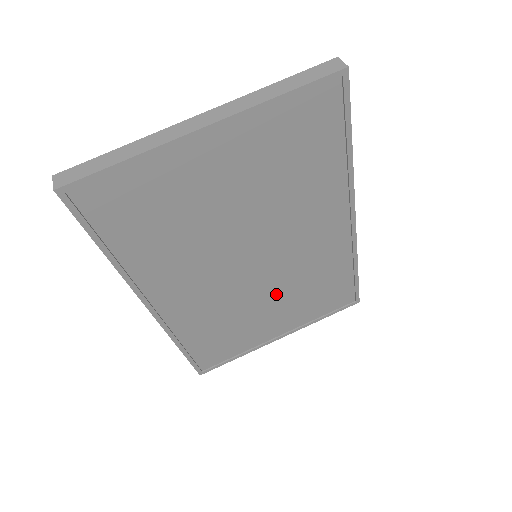
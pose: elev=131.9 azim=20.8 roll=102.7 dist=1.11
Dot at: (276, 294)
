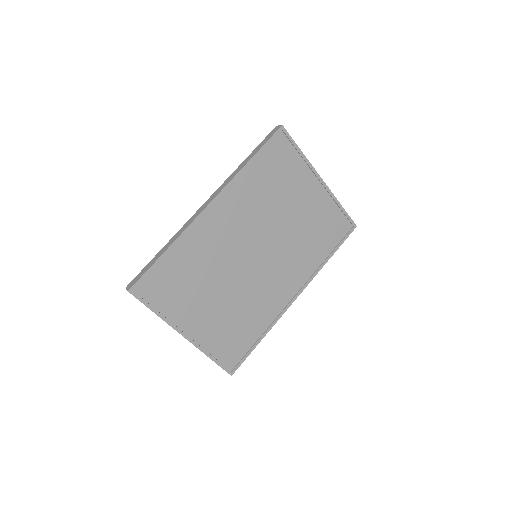
Dot at: (229, 294)
